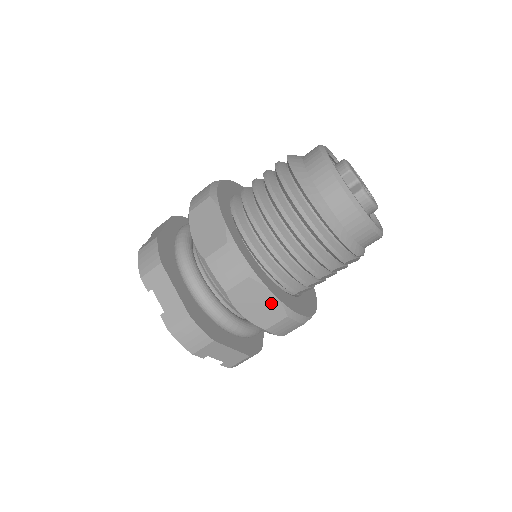
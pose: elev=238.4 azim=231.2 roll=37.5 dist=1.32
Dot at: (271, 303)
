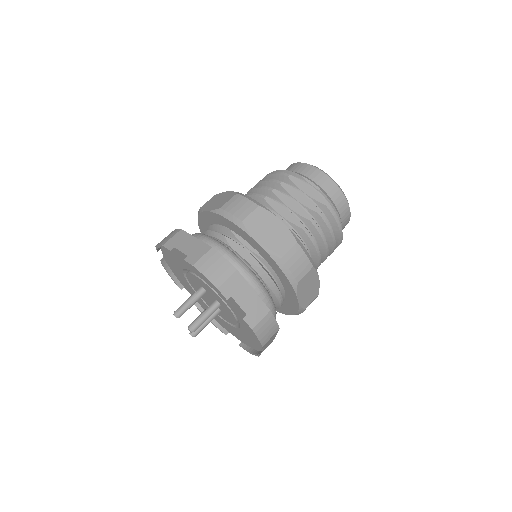
Dot at: (227, 195)
